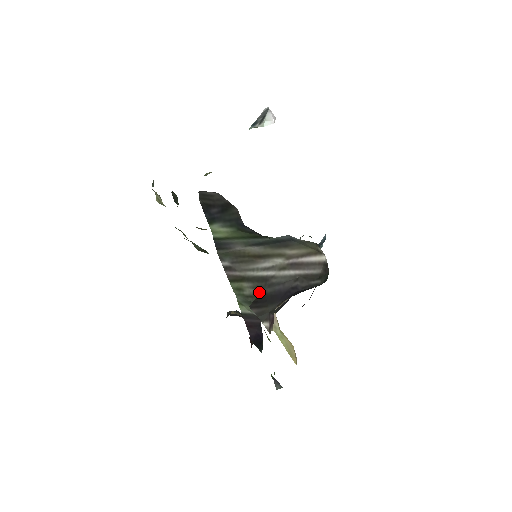
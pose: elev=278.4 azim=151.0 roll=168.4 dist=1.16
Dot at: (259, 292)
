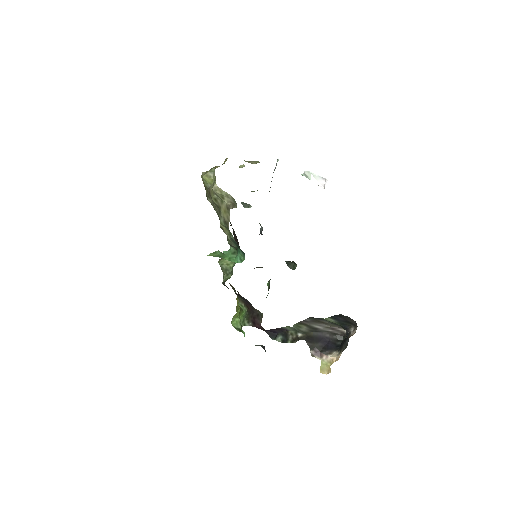
Dot at: (309, 332)
